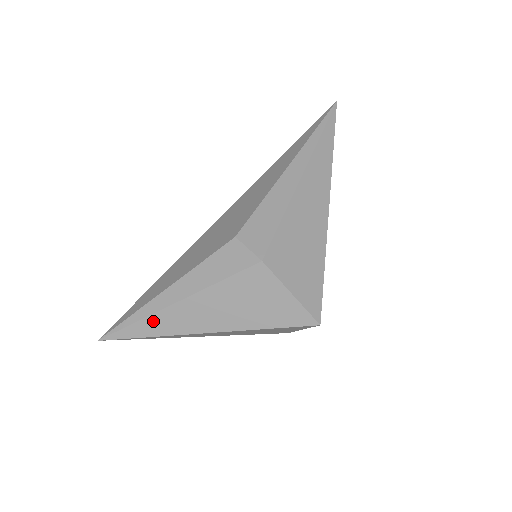
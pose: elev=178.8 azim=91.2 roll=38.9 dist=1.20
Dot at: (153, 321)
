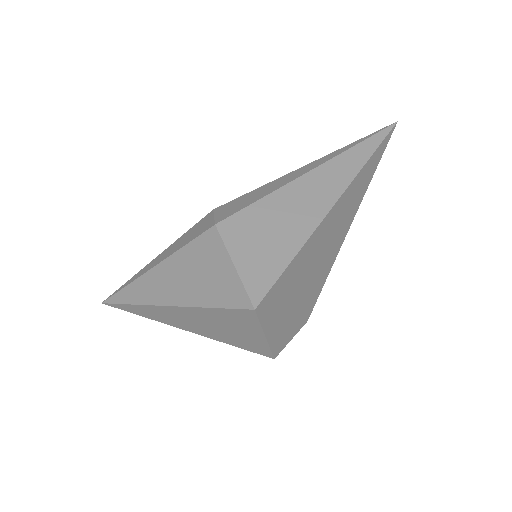
Dot at: (135, 287)
